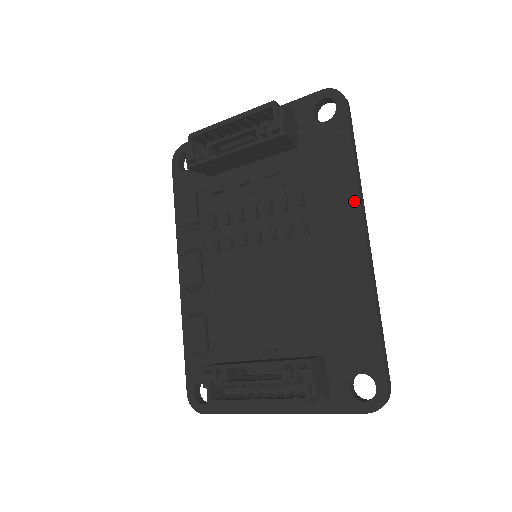
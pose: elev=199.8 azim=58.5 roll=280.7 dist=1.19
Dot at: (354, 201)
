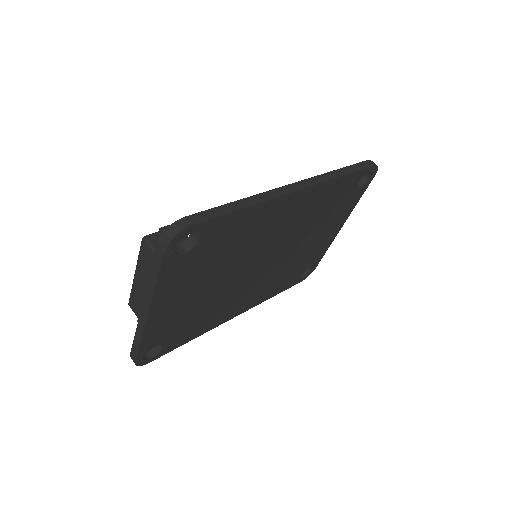
Dot at: occluded
